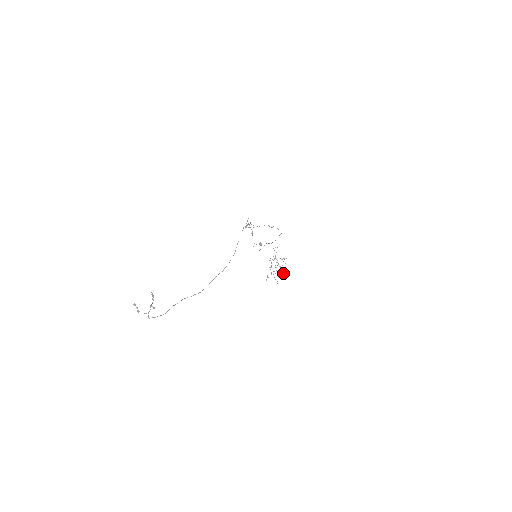
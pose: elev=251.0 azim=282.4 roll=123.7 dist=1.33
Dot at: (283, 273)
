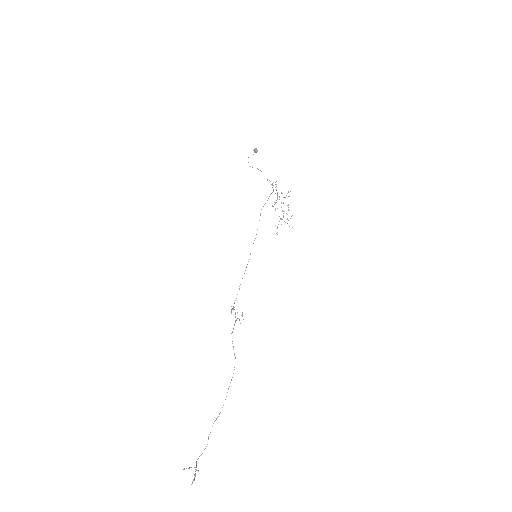
Dot at: occluded
